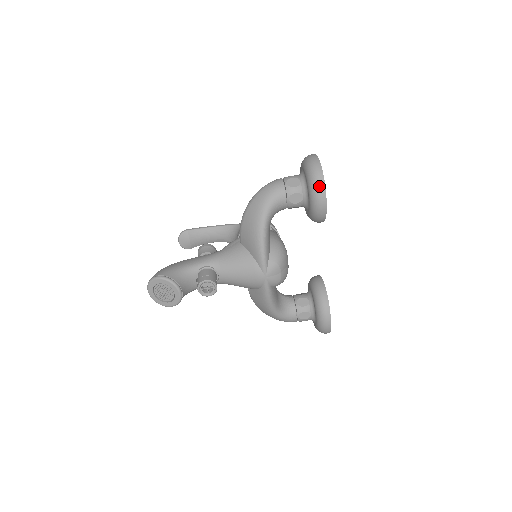
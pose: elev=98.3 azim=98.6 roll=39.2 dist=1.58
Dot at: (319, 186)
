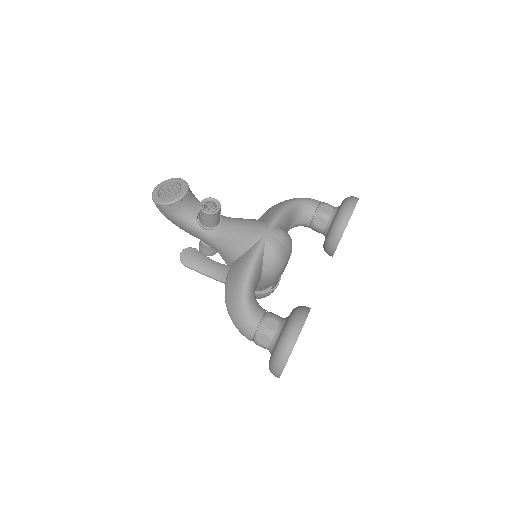
Dot at: (353, 198)
